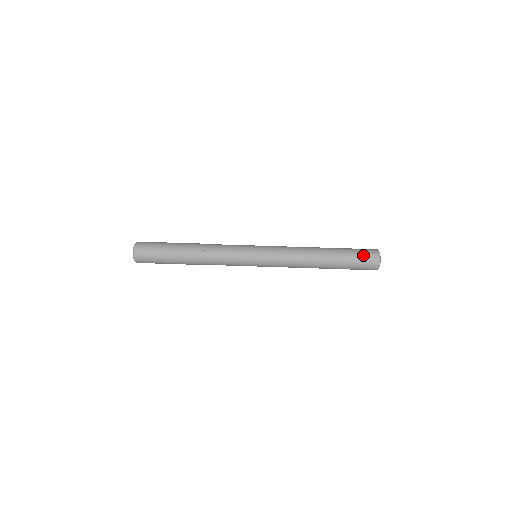
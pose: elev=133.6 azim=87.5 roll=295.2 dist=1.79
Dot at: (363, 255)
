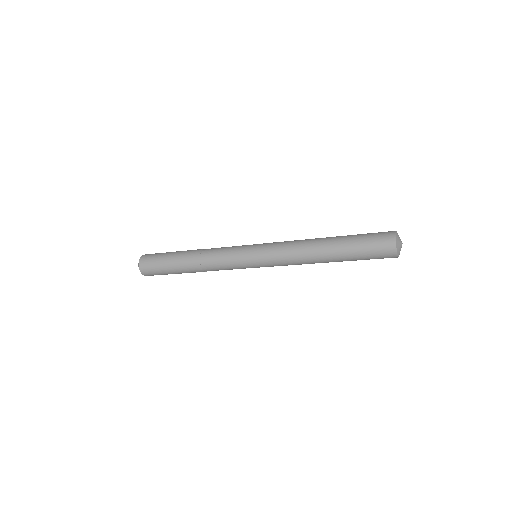
Dot at: (375, 233)
